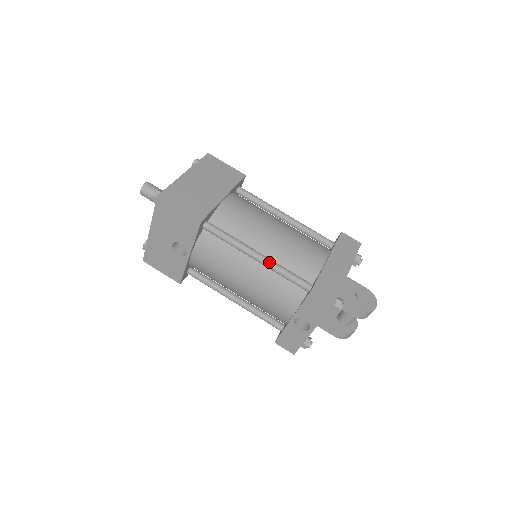
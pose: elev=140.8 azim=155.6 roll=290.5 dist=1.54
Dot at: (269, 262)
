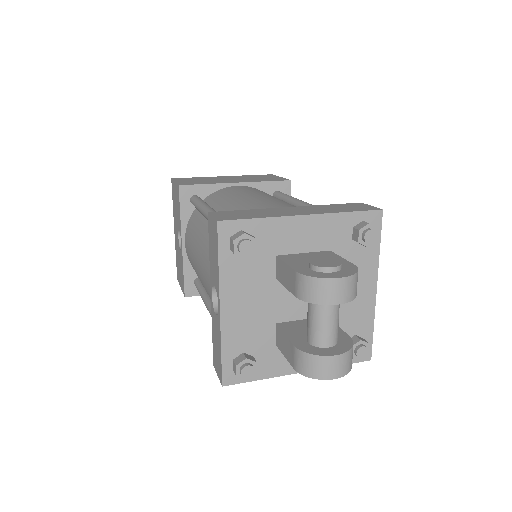
Dot at: occluded
